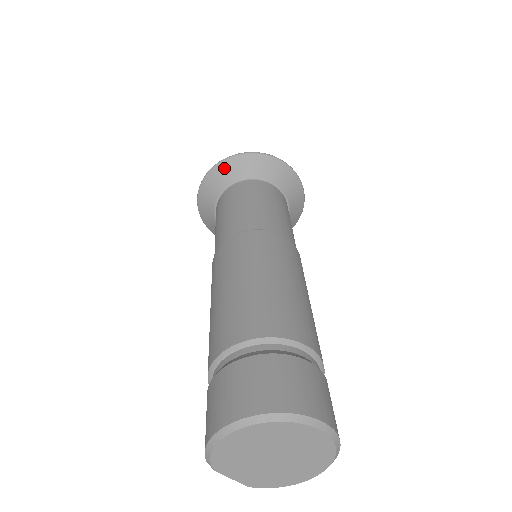
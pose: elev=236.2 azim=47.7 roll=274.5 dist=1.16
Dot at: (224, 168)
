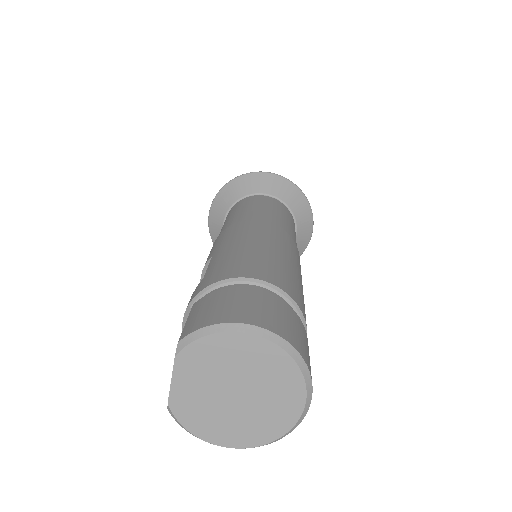
Dot at: (279, 182)
